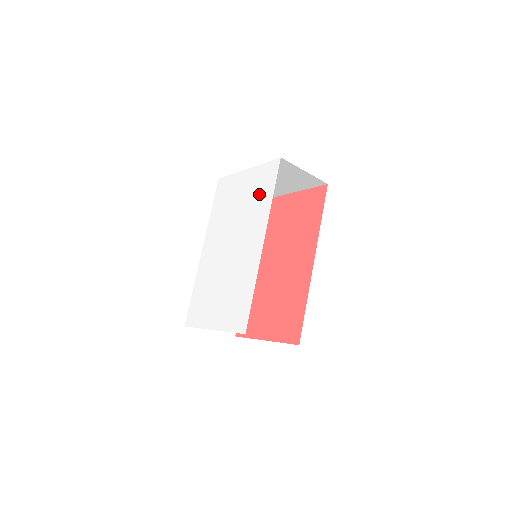
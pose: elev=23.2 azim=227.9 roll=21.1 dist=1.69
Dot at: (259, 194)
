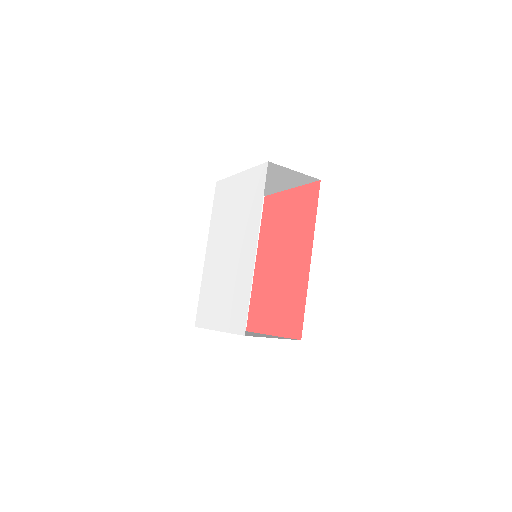
Dot at: (251, 198)
